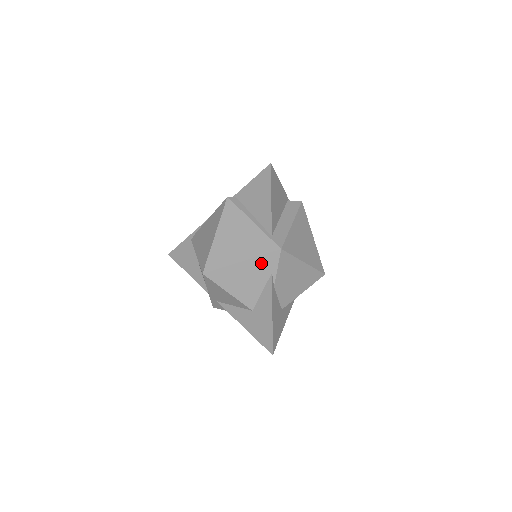
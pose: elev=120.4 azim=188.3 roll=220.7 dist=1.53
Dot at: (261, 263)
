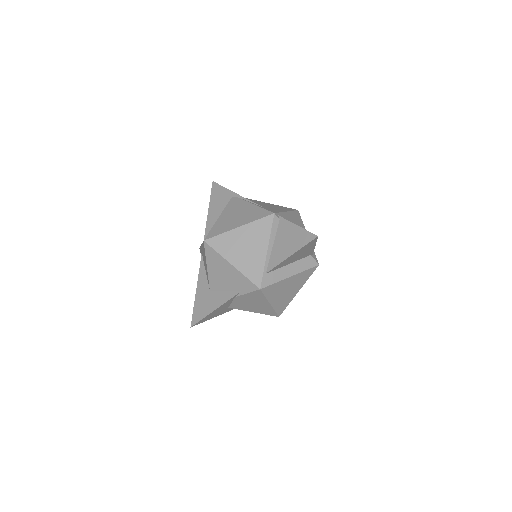
Dot at: (241, 280)
